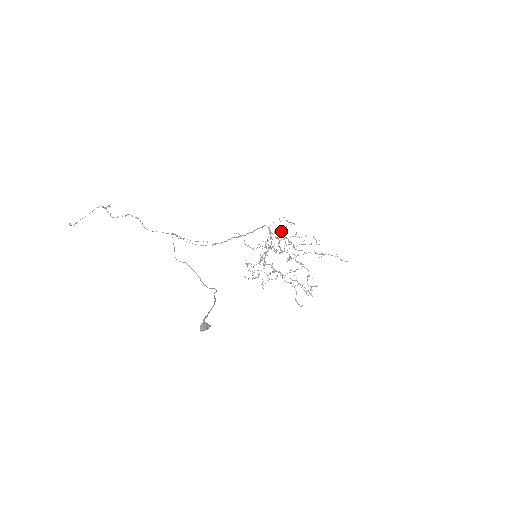
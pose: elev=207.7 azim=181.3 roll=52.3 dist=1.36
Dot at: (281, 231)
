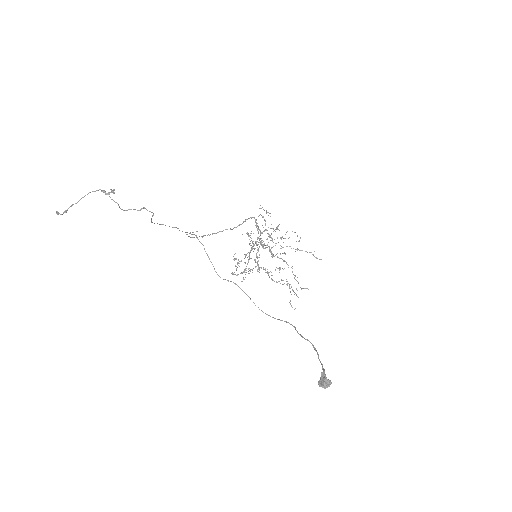
Dot at: (279, 230)
